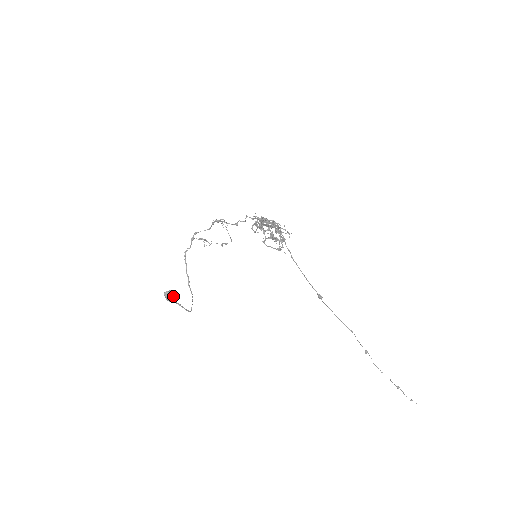
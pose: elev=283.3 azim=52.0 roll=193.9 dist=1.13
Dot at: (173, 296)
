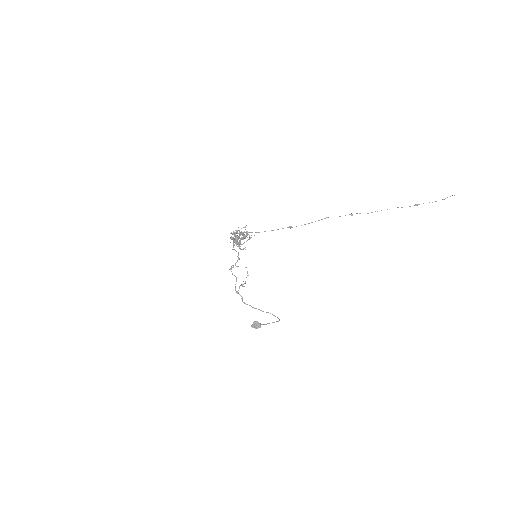
Dot at: (256, 323)
